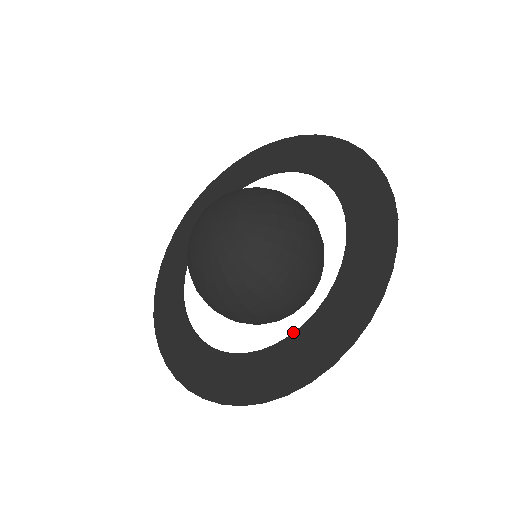
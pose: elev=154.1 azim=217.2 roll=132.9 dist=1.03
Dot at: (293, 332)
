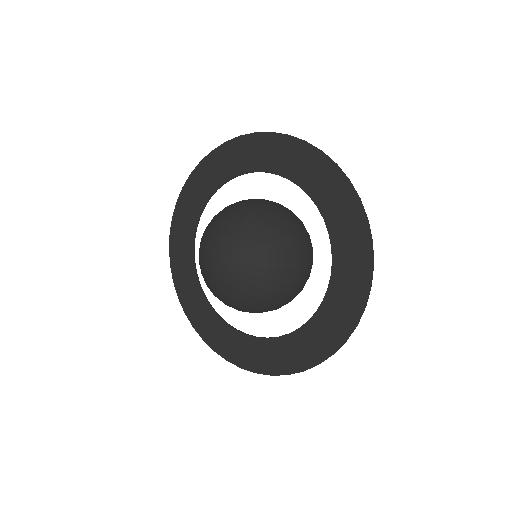
Dot at: occluded
